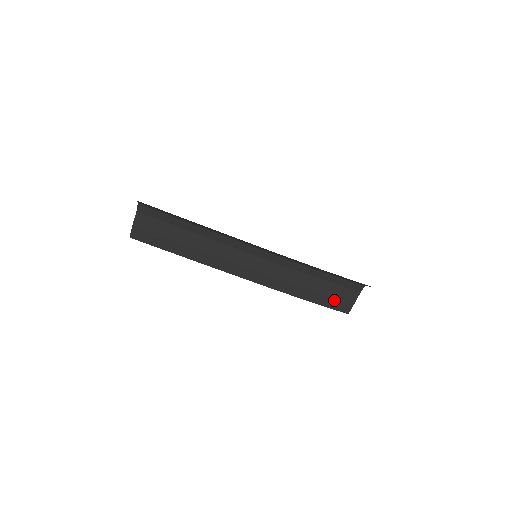
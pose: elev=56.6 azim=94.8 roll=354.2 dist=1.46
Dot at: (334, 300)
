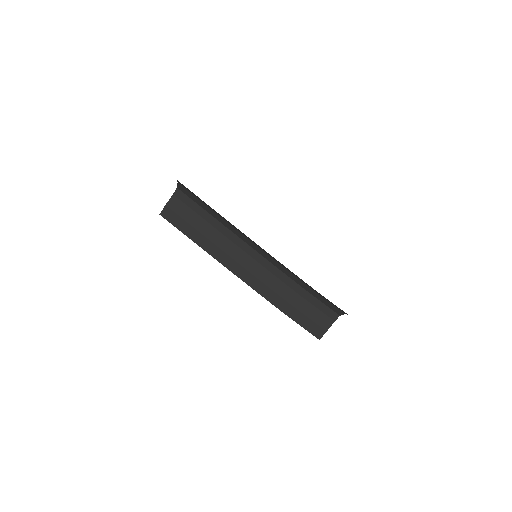
Dot at: (310, 322)
